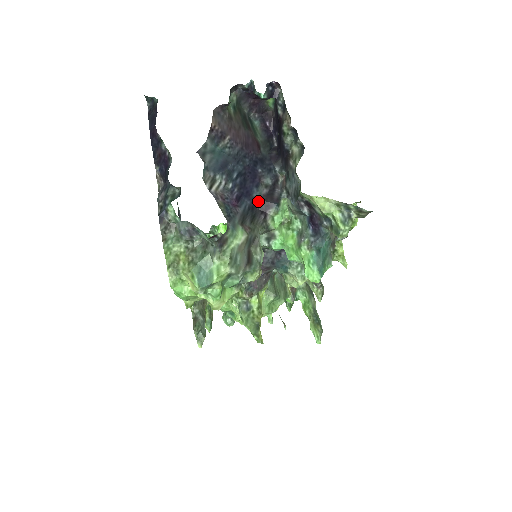
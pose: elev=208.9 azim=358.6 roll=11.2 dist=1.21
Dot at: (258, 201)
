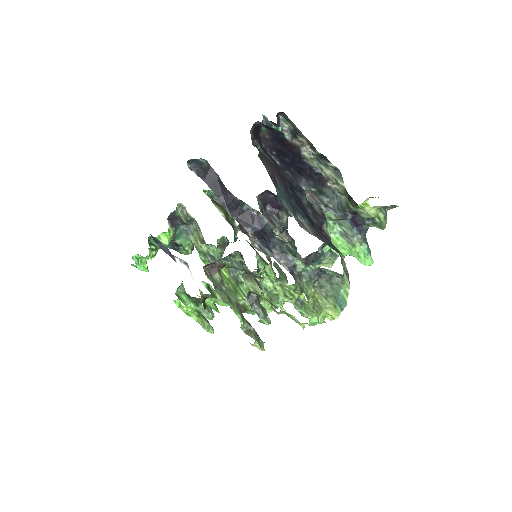
Dot at: (315, 223)
